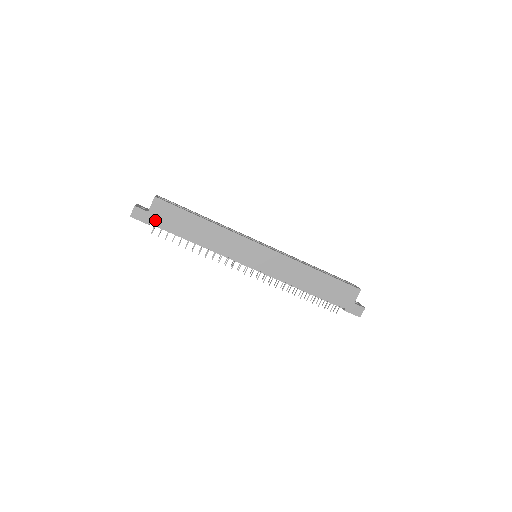
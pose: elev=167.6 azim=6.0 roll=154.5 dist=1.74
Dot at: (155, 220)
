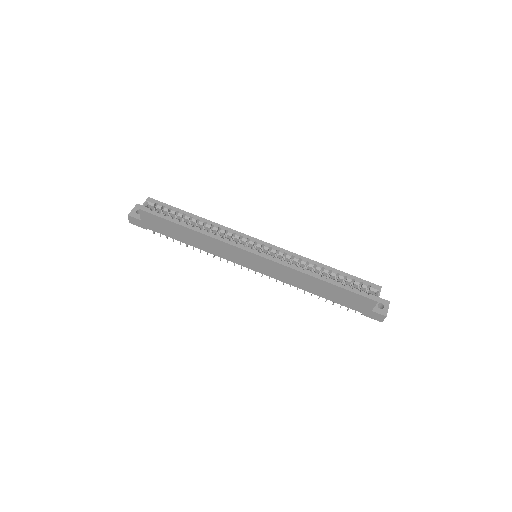
Dot at: (150, 227)
